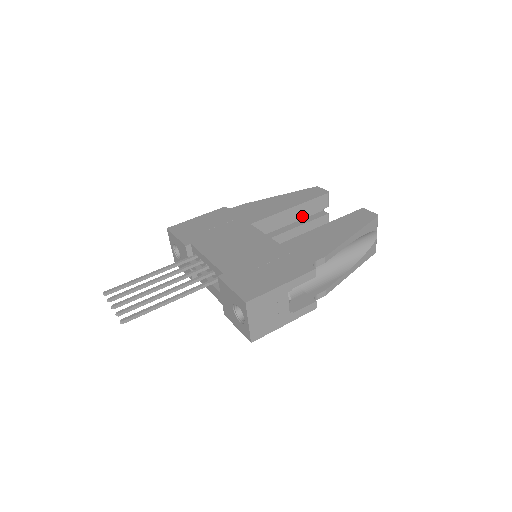
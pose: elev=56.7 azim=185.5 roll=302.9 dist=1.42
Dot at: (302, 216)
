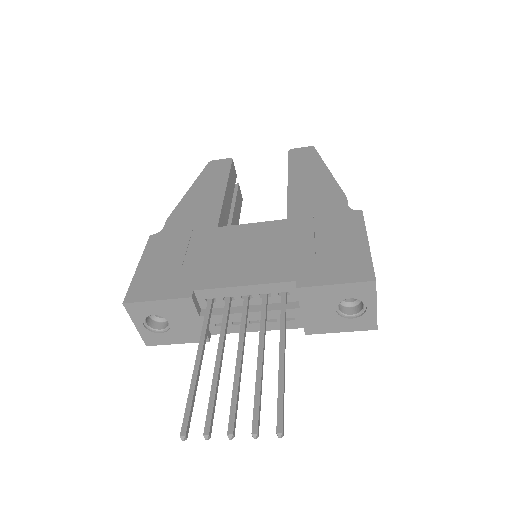
Dot at: (232, 196)
